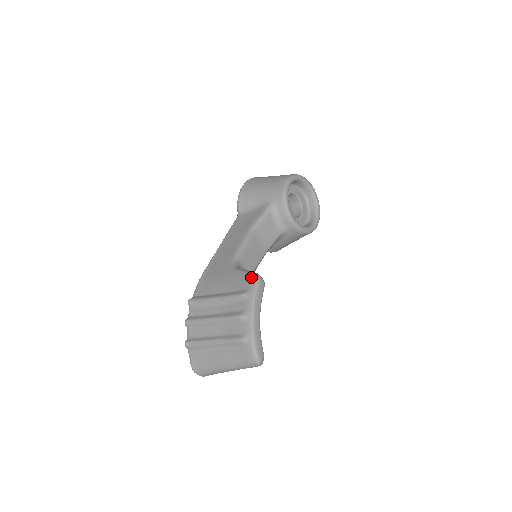
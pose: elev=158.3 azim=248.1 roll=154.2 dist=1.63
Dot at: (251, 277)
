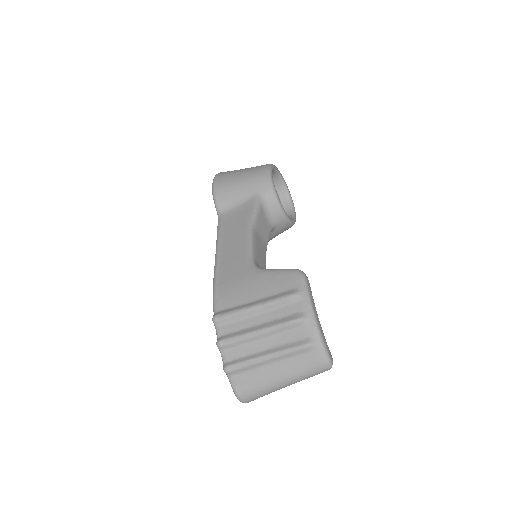
Dot at: (293, 274)
